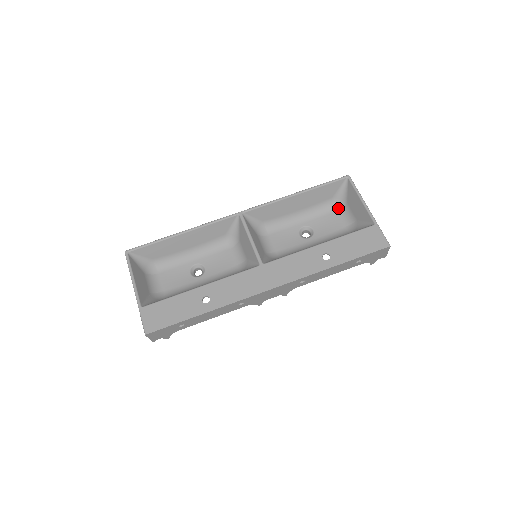
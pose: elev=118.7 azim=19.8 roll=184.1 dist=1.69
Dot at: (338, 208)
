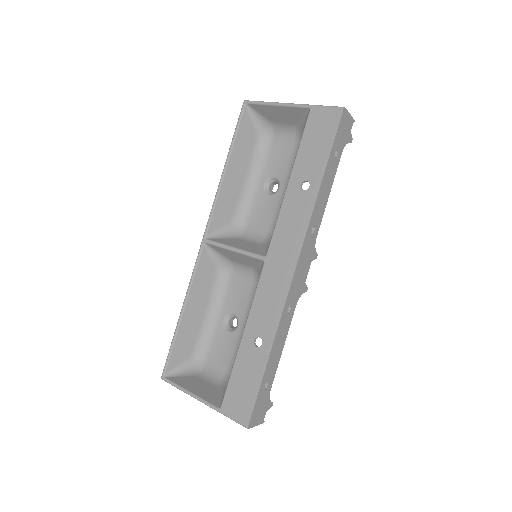
Dot at: (271, 135)
